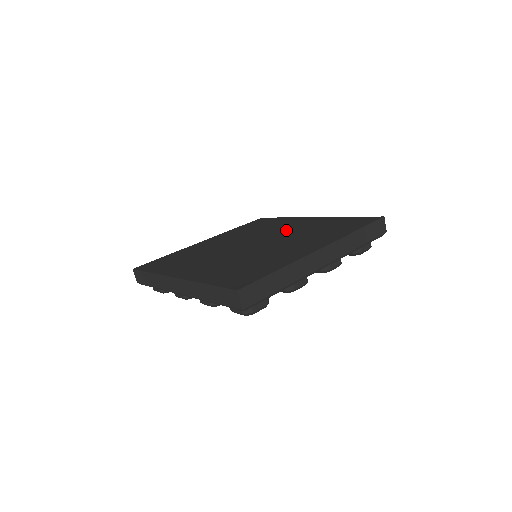
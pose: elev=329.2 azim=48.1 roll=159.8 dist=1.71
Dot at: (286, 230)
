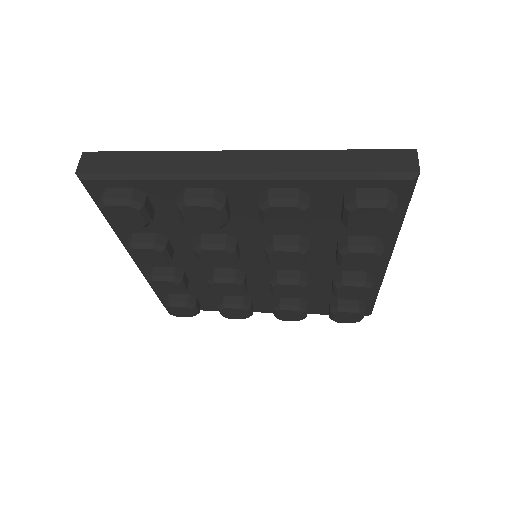
Dot at: occluded
